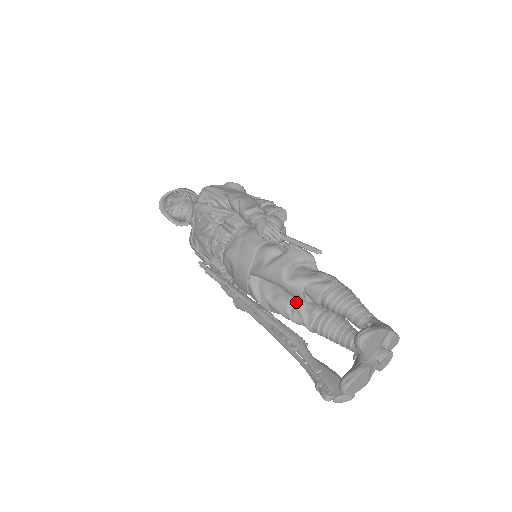
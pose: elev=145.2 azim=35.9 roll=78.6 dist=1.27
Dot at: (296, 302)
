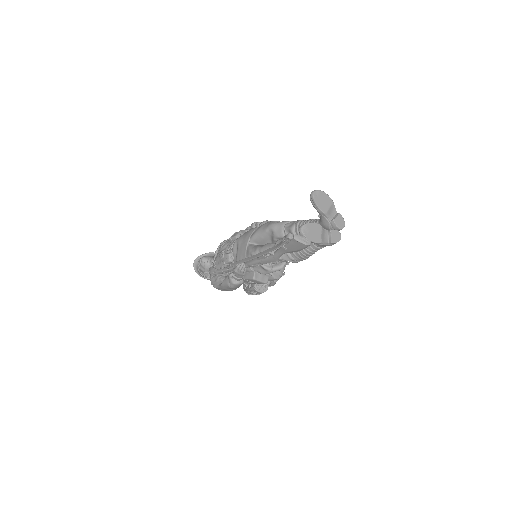
Dot at: (278, 240)
